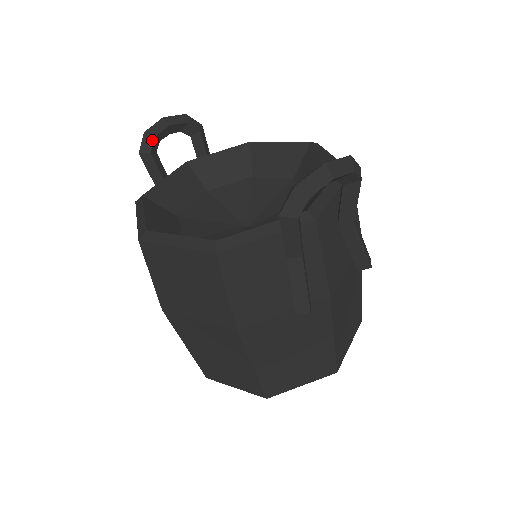
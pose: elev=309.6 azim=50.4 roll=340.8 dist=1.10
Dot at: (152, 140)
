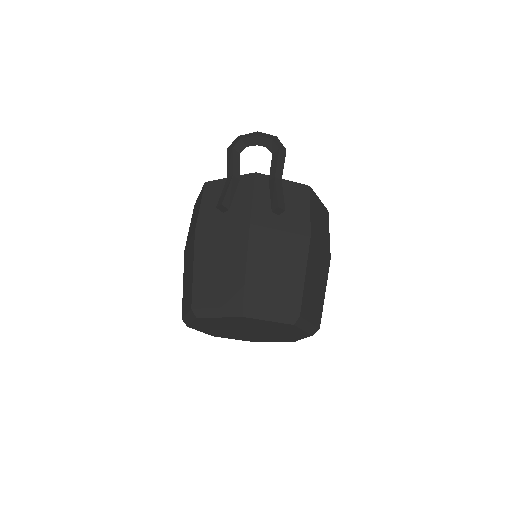
Dot at: occluded
